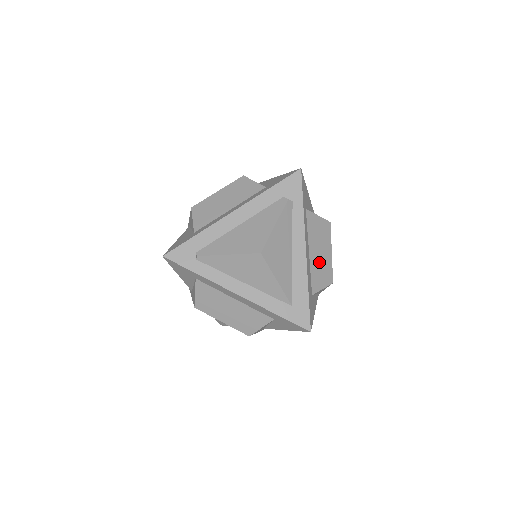
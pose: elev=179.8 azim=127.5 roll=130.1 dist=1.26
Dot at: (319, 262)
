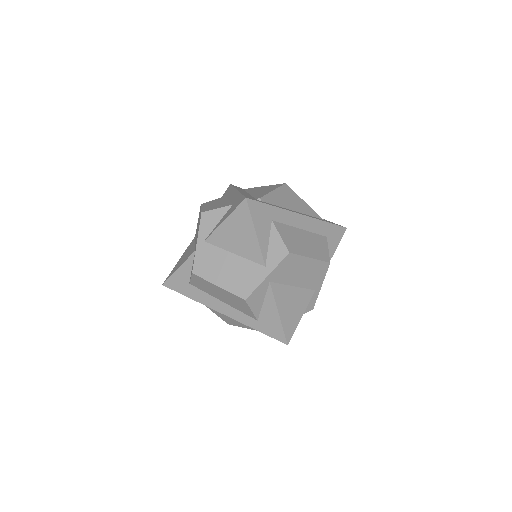
Dot at: occluded
